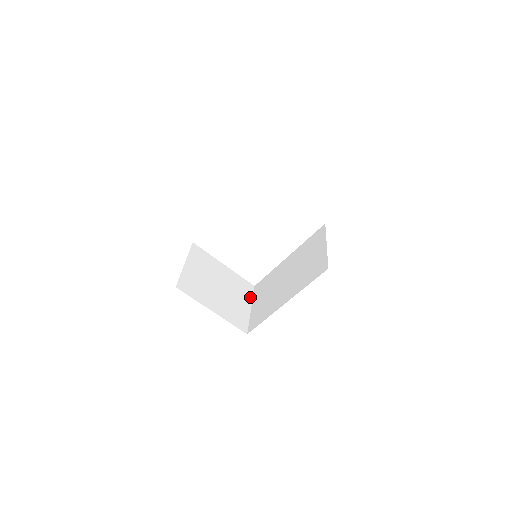
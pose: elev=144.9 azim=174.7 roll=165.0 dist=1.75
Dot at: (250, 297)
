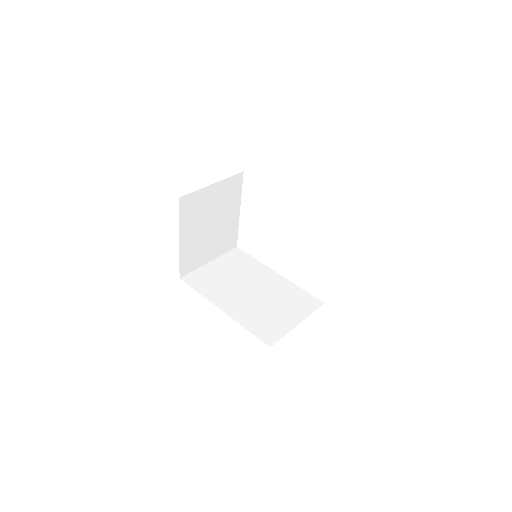
Dot at: (222, 252)
